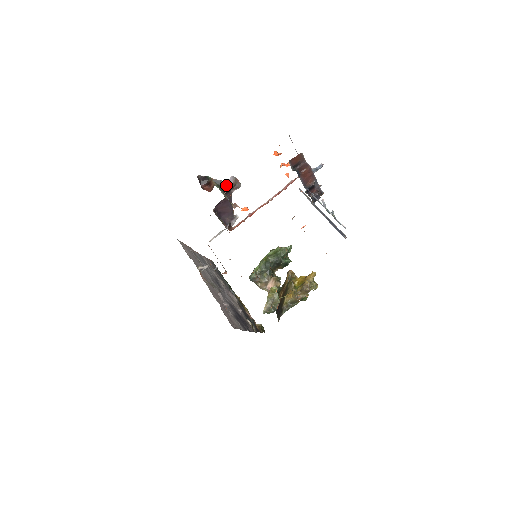
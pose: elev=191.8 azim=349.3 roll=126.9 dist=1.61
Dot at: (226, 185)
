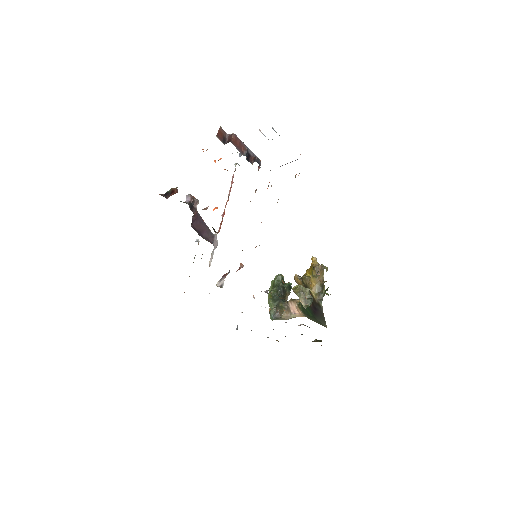
Dot at: (187, 202)
